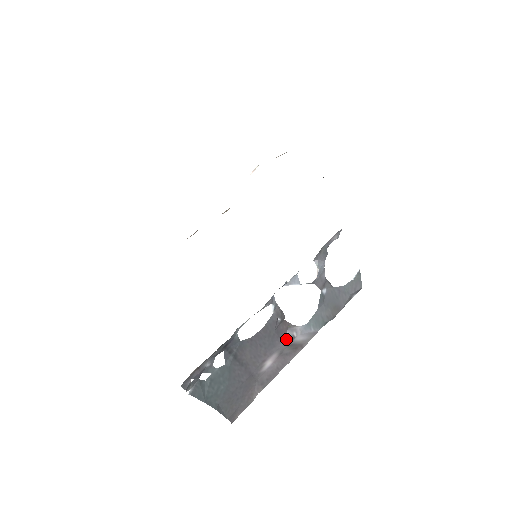
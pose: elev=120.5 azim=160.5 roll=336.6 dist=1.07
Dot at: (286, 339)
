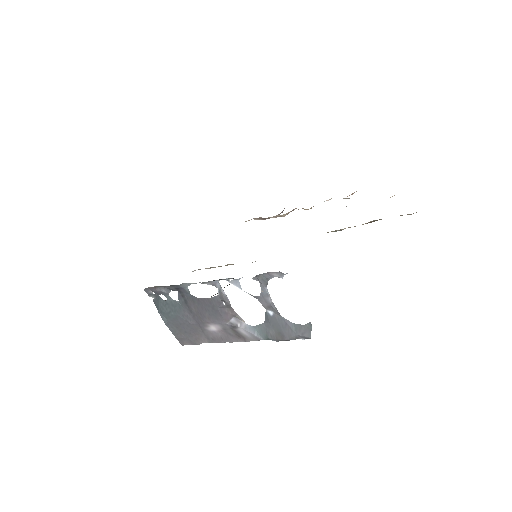
Dot at: (230, 322)
